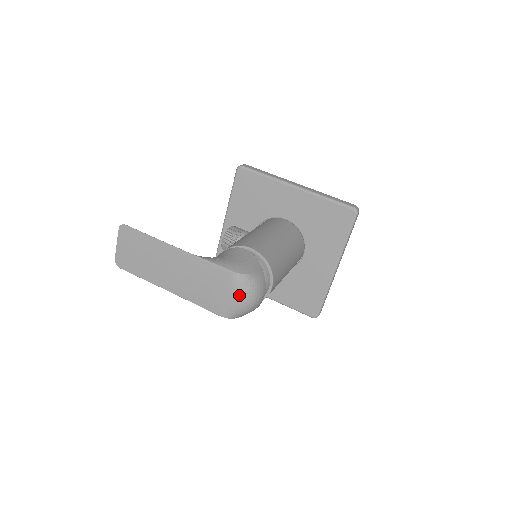
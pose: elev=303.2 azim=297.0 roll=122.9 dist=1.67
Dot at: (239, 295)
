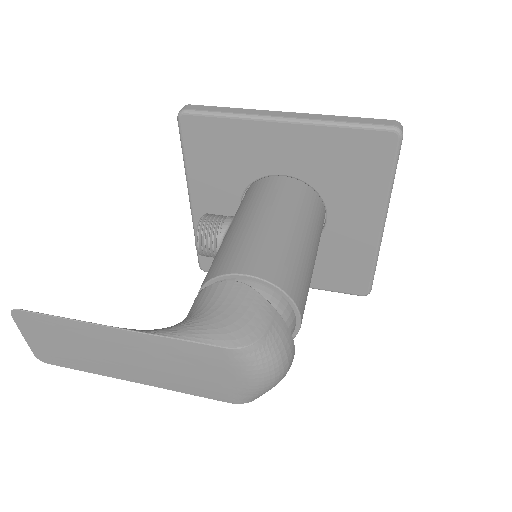
Dot at: (253, 376)
